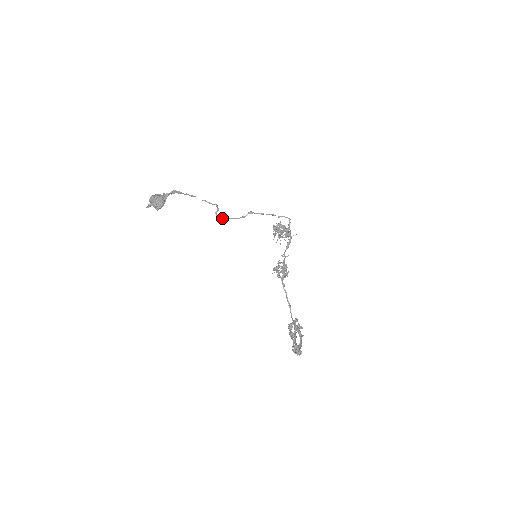
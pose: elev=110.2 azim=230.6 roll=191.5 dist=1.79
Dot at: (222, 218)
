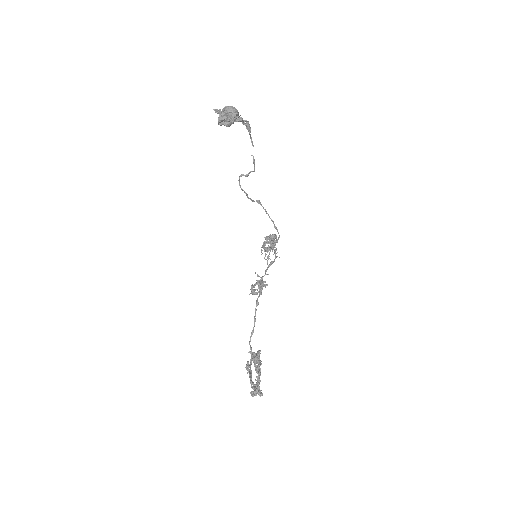
Dot at: (240, 185)
